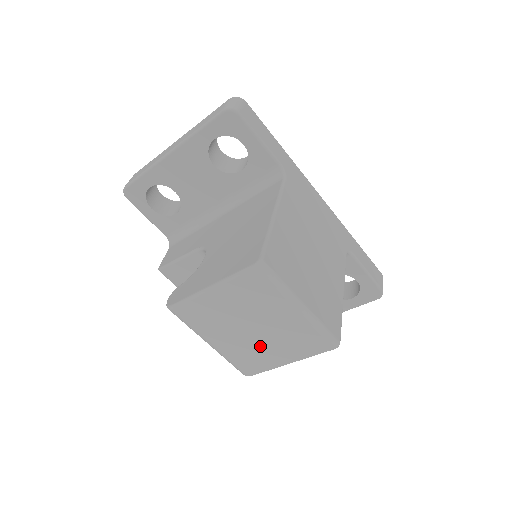
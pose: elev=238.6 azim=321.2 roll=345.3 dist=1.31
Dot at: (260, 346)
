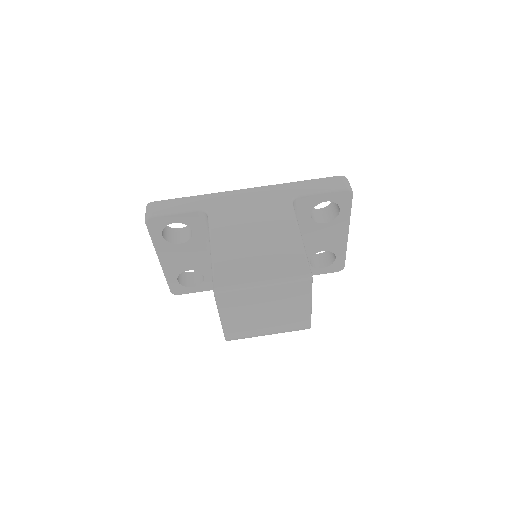
Dot at: (284, 314)
